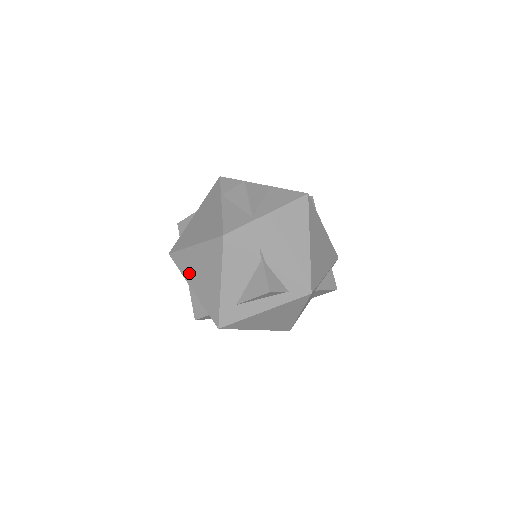
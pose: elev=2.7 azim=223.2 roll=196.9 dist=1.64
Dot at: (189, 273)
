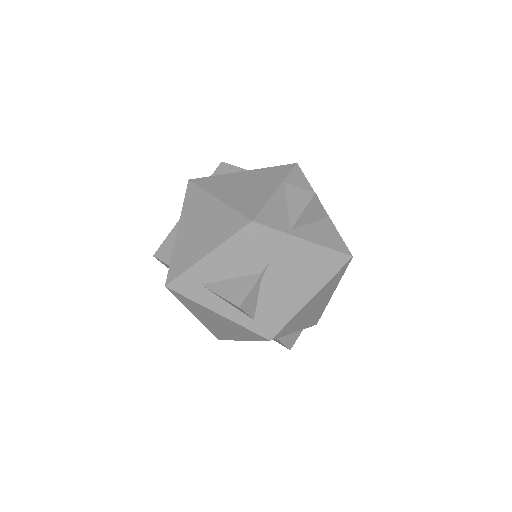
Dot at: (189, 215)
